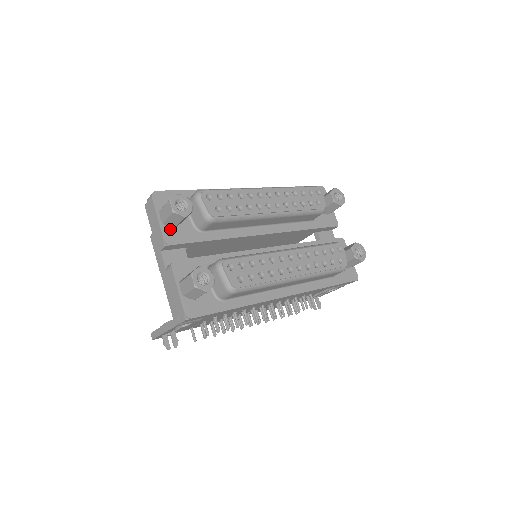
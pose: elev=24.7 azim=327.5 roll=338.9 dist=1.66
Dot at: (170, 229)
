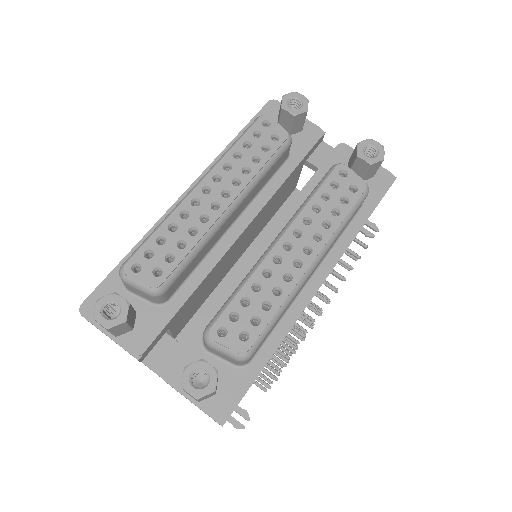
Dot at: (129, 335)
